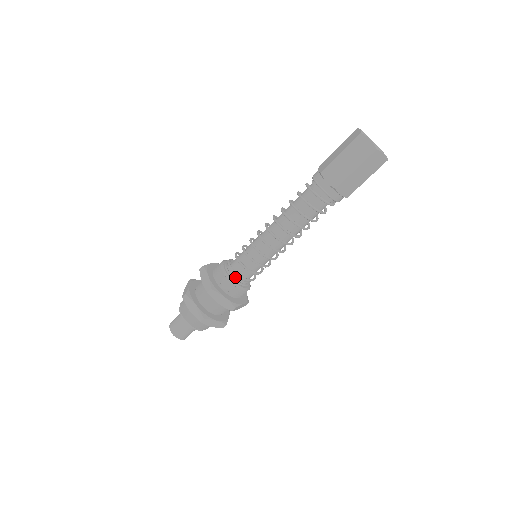
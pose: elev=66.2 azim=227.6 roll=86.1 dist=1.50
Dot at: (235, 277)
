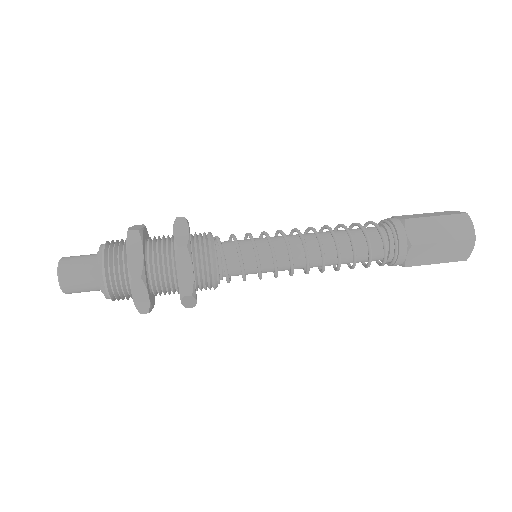
Dot at: (221, 277)
